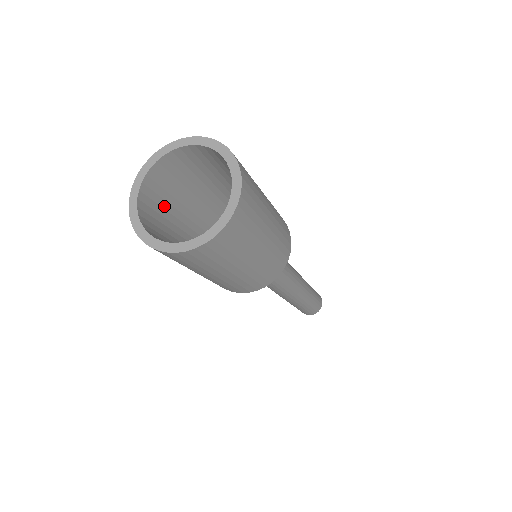
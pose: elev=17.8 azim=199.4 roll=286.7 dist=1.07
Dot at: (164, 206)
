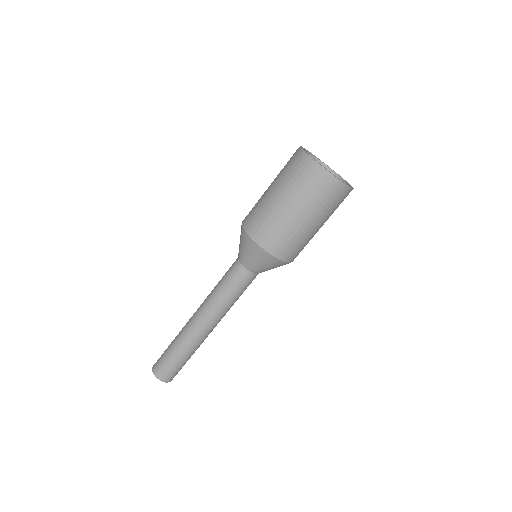
Dot at: occluded
